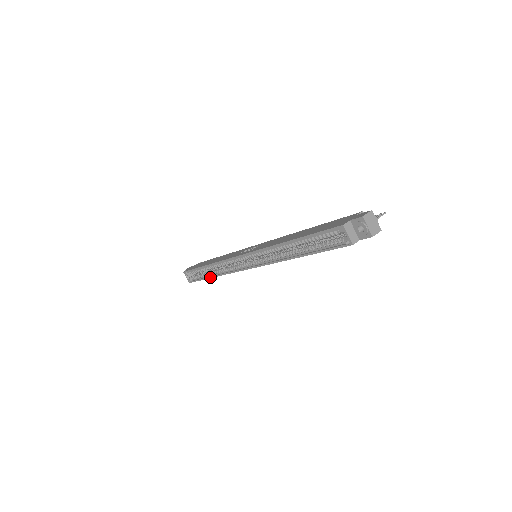
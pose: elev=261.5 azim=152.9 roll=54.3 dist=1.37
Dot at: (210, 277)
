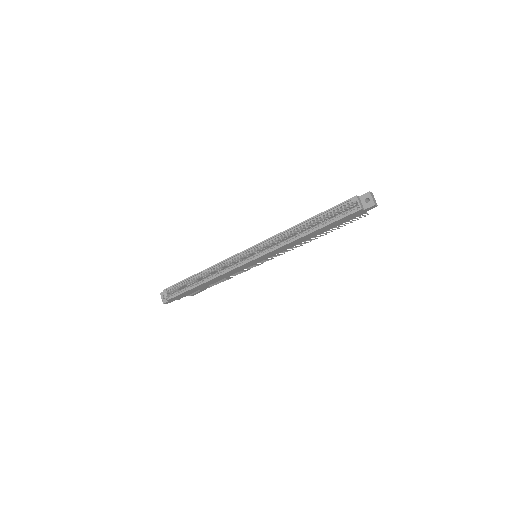
Dot at: (199, 284)
